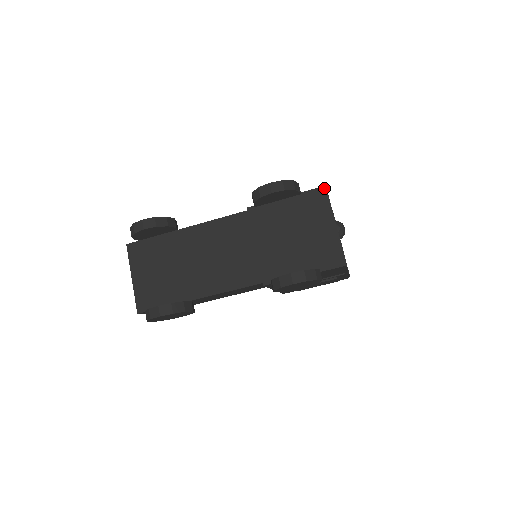
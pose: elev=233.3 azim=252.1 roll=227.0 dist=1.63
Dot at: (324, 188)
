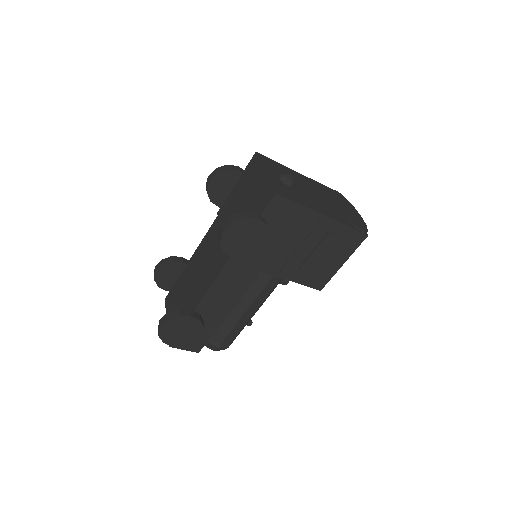
Dot at: (255, 154)
